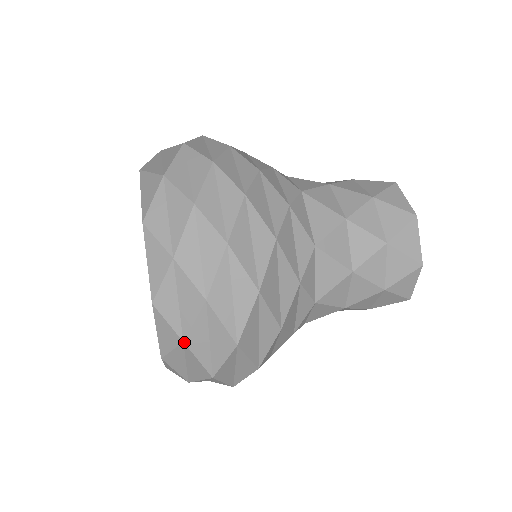
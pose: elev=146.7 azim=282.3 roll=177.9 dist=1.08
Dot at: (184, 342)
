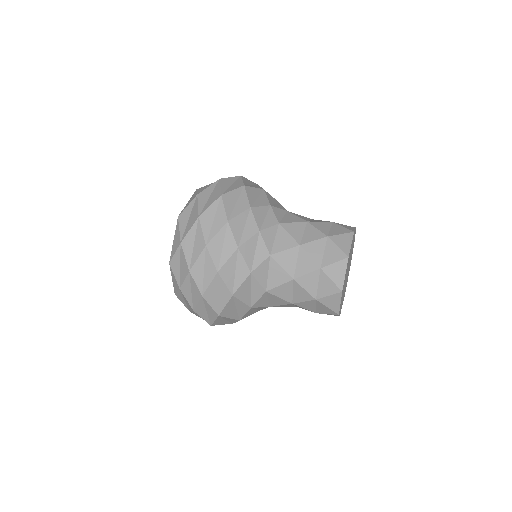
Dot at: occluded
